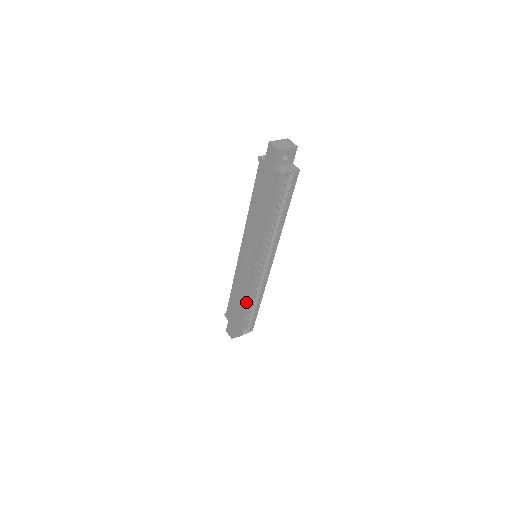
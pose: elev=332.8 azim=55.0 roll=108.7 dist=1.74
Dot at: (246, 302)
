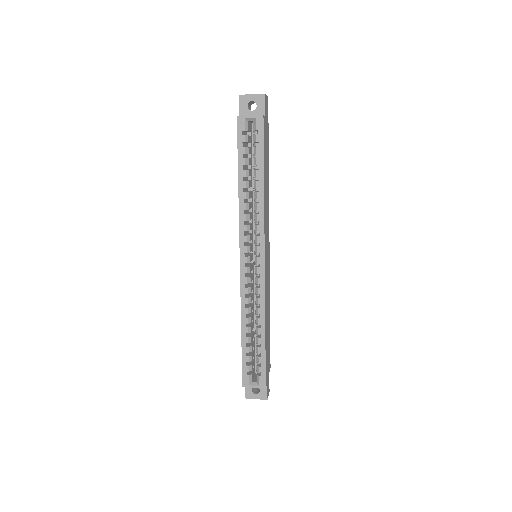
Dot at: (241, 319)
